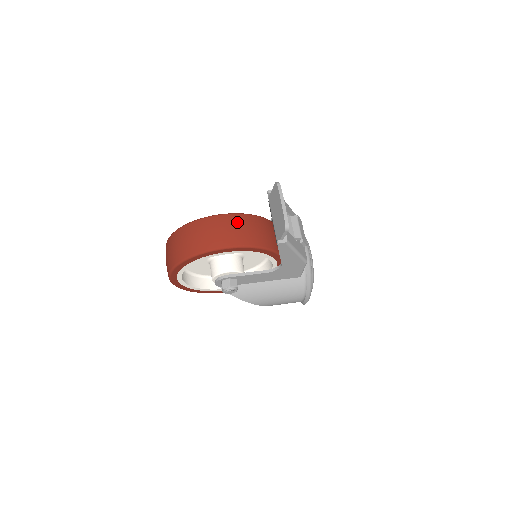
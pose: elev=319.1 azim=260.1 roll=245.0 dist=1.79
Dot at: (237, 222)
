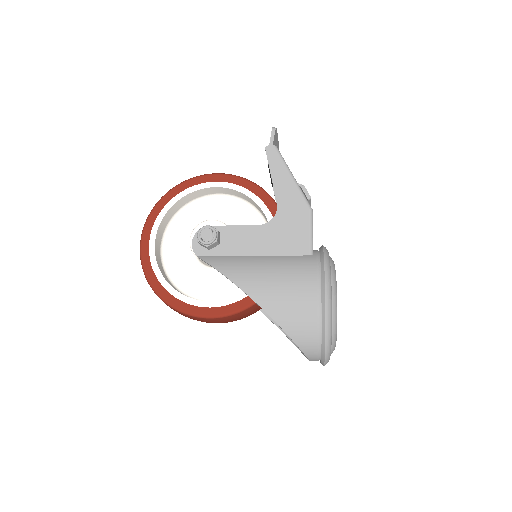
Dot at: occluded
